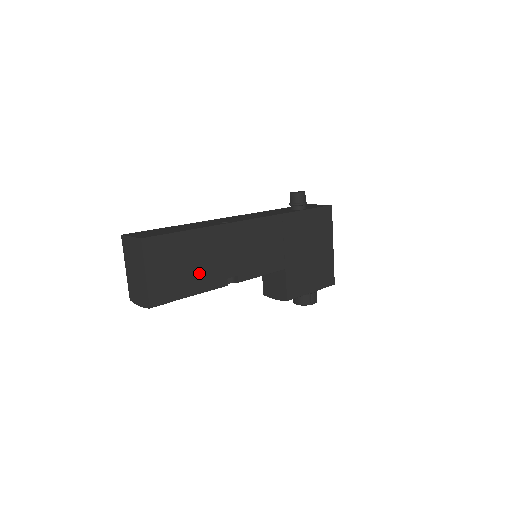
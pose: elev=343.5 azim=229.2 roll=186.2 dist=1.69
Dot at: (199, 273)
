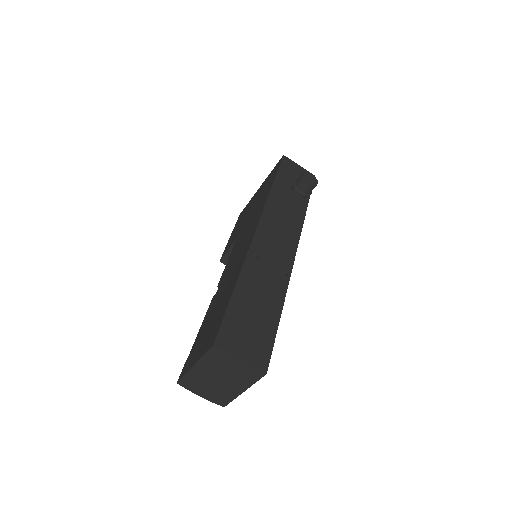
Dot at: occluded
